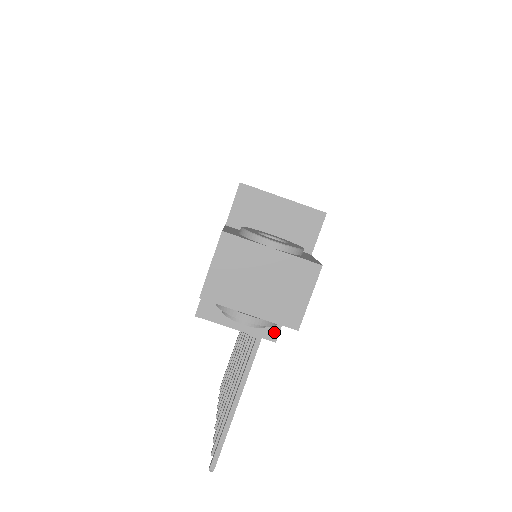
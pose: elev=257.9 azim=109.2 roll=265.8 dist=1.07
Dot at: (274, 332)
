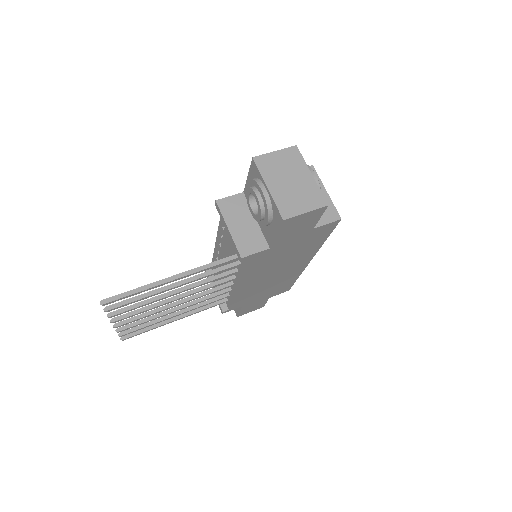
Dot at: (247, 252)
